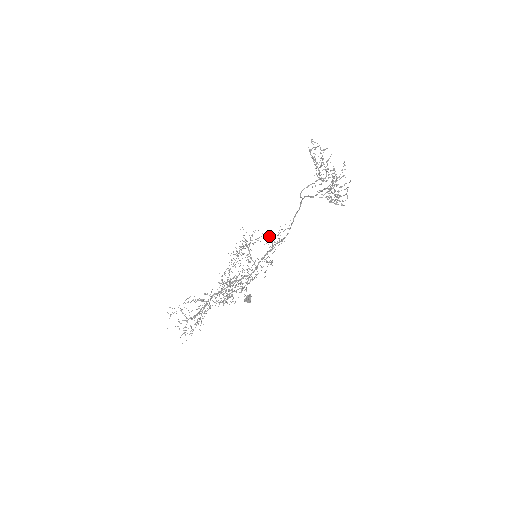
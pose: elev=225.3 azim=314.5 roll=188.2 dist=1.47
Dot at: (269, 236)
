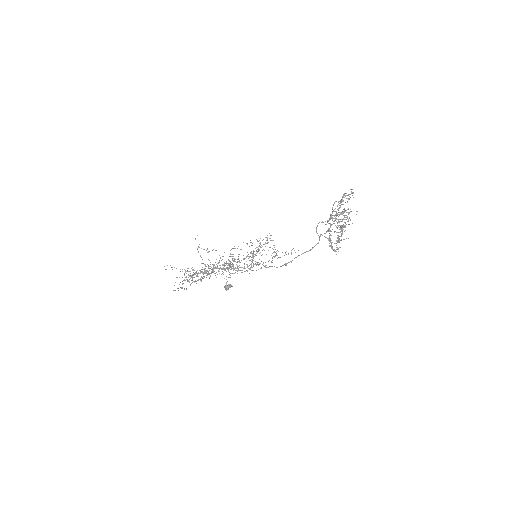
Dot at: occluded
